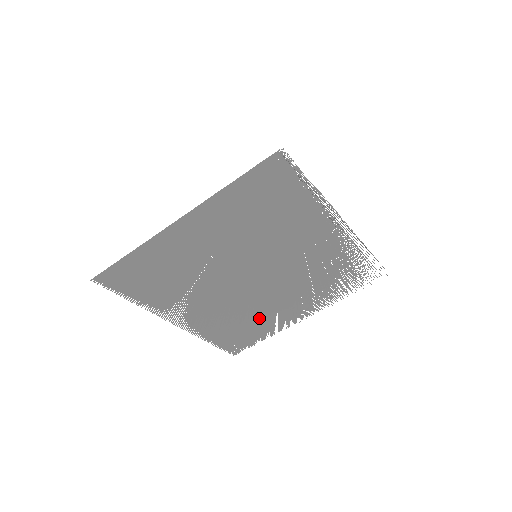
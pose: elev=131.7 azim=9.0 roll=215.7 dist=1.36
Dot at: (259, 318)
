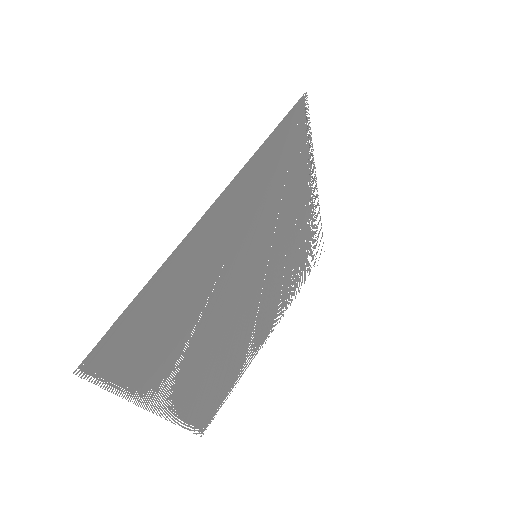
Dot at: (236, 357)
